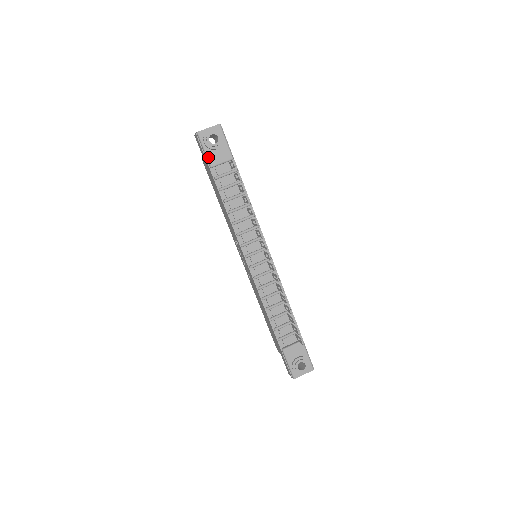
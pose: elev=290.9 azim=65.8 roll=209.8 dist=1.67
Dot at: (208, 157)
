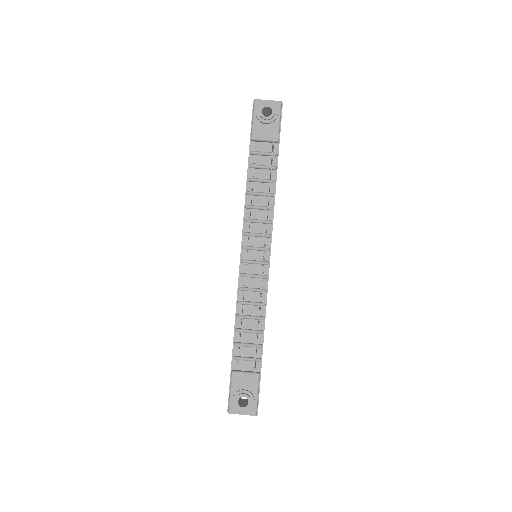
Dot at: (253, 128)
